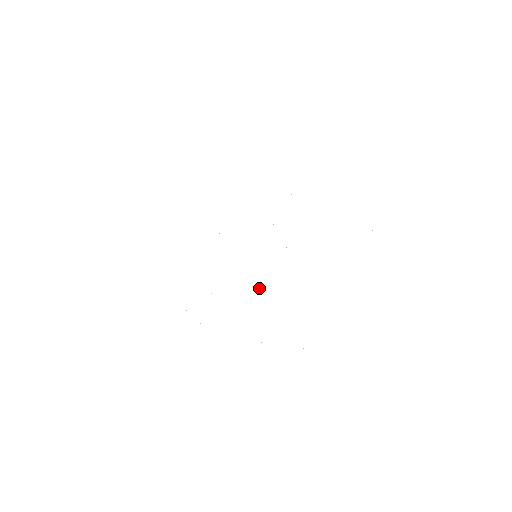
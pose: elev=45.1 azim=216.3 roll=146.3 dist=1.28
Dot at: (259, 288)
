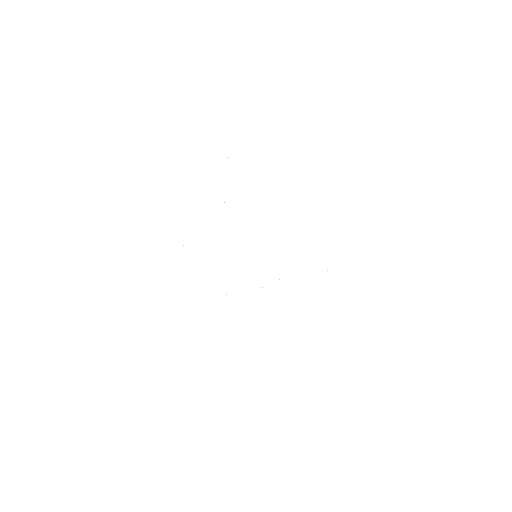
Dot at: occluded
